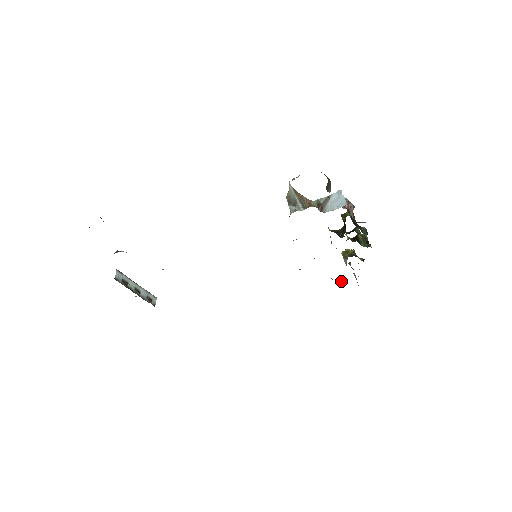
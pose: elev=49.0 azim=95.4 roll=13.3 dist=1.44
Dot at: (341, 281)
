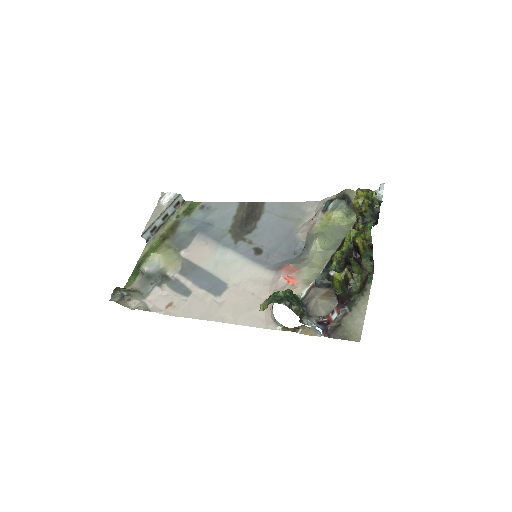
Dot at: (354, 219)
